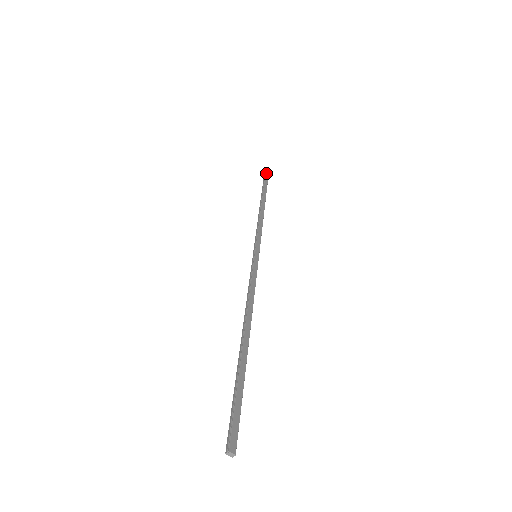
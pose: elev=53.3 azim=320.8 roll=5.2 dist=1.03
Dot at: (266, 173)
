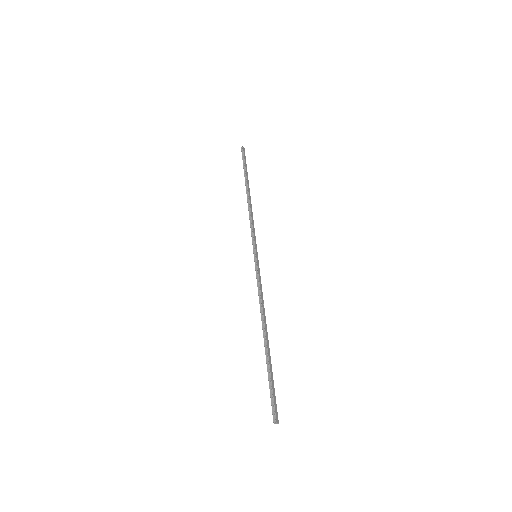
Dot at: (244, 151)
